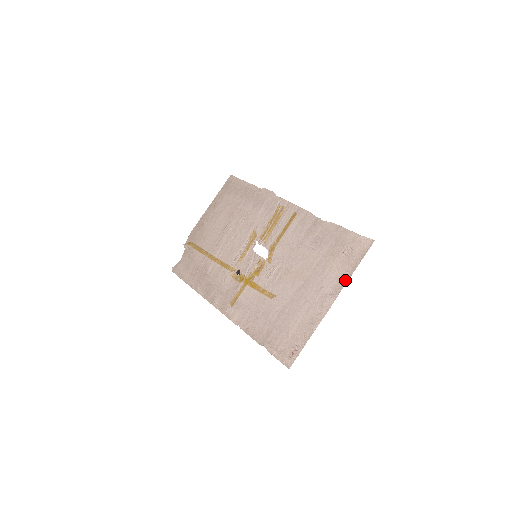
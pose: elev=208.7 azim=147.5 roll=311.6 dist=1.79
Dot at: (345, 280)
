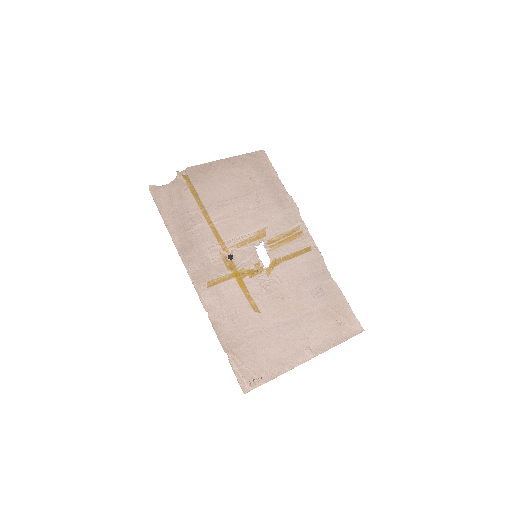
Dot at: (329, 346)
